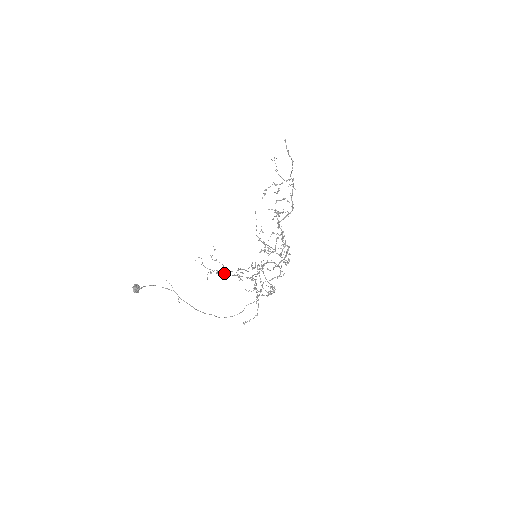
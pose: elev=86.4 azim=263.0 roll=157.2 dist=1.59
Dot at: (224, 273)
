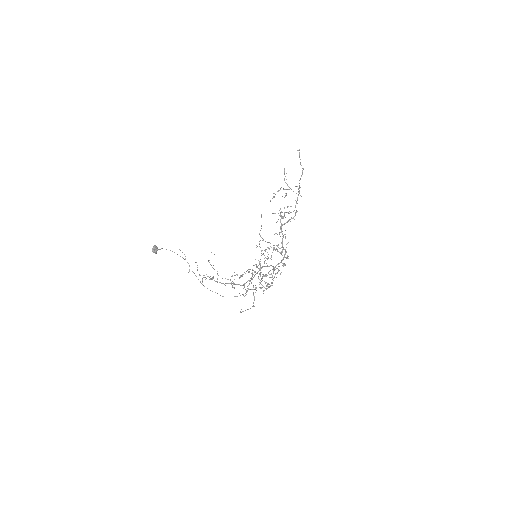
Dot at: (216, 281)
